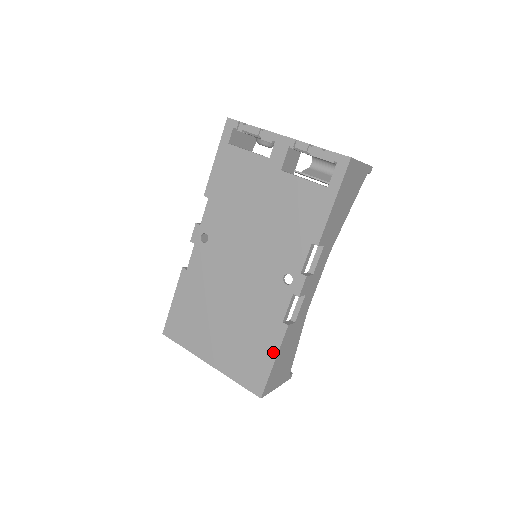
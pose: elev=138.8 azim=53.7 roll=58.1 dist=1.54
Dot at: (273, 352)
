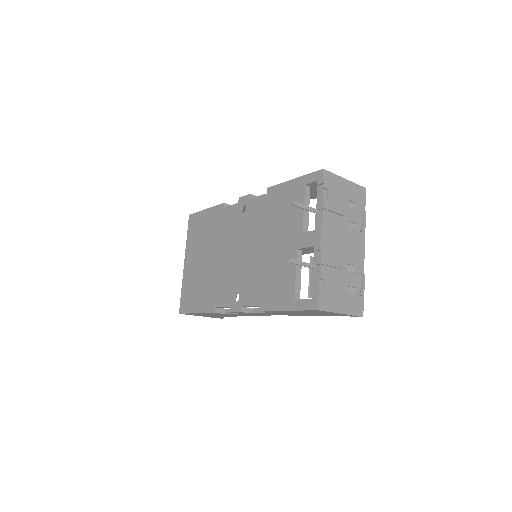
Dot at: (200, 309)
